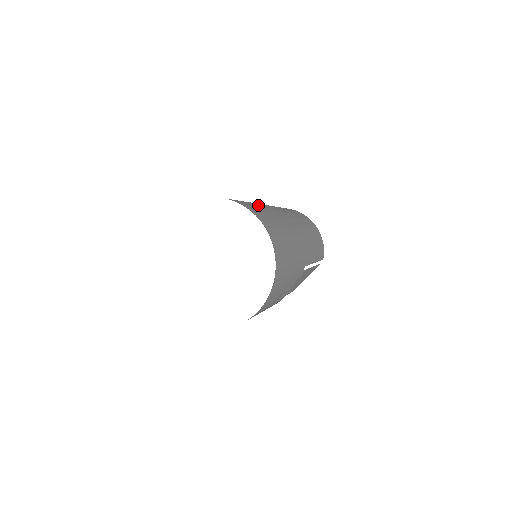
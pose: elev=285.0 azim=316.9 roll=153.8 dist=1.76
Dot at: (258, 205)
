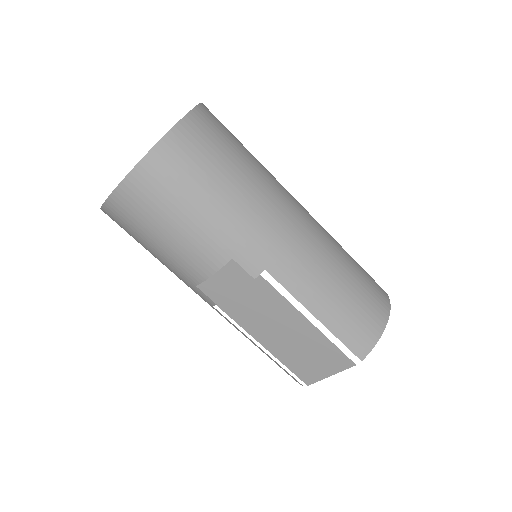
Dot at: (256, 159)
